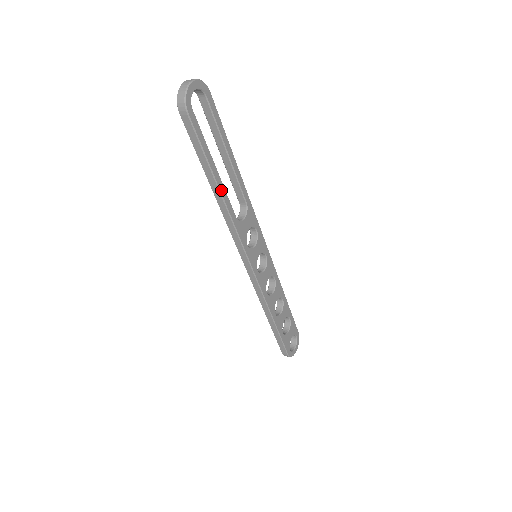
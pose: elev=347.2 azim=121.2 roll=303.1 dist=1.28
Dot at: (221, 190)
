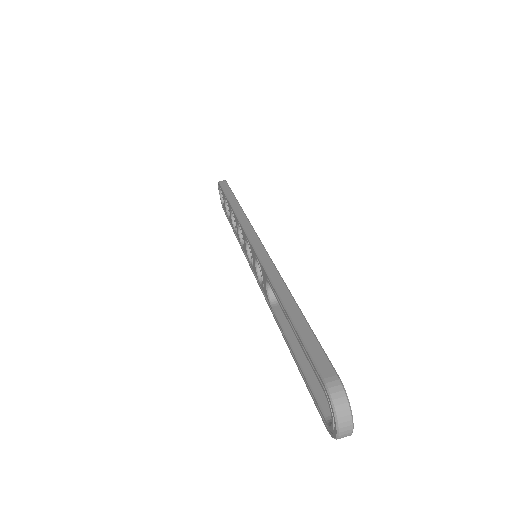
Dot at: occluded
